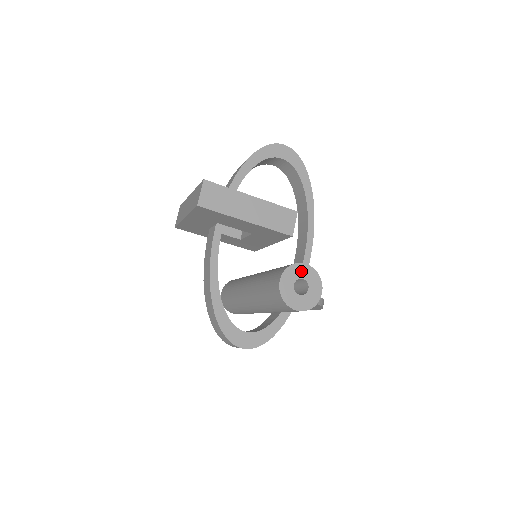
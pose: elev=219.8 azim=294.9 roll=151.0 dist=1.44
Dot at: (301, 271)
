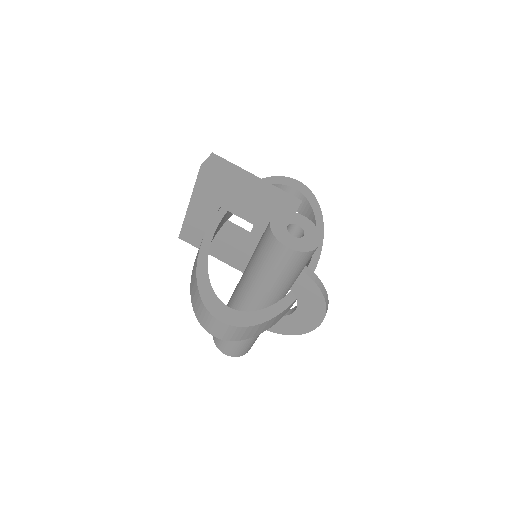
Dot at: (297, 219)
